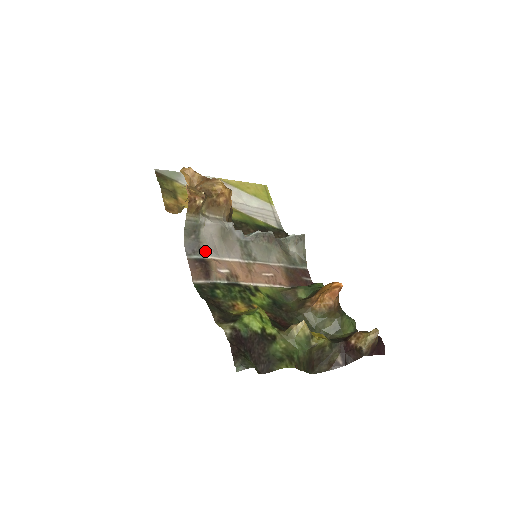
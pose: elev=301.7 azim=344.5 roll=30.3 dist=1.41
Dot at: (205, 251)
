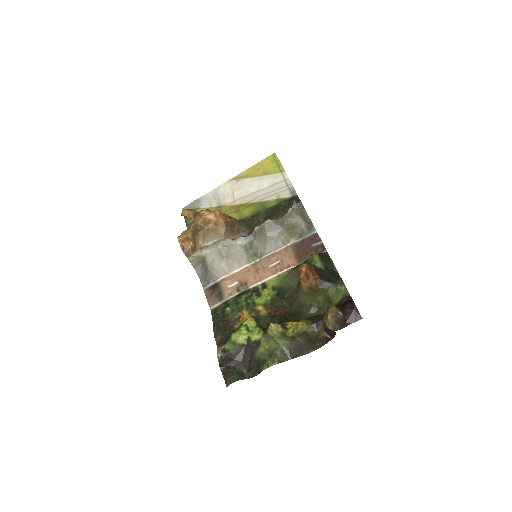
Dot at: (215, 276)
